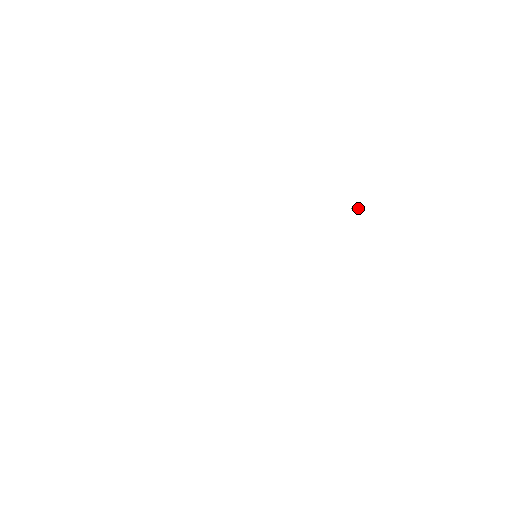
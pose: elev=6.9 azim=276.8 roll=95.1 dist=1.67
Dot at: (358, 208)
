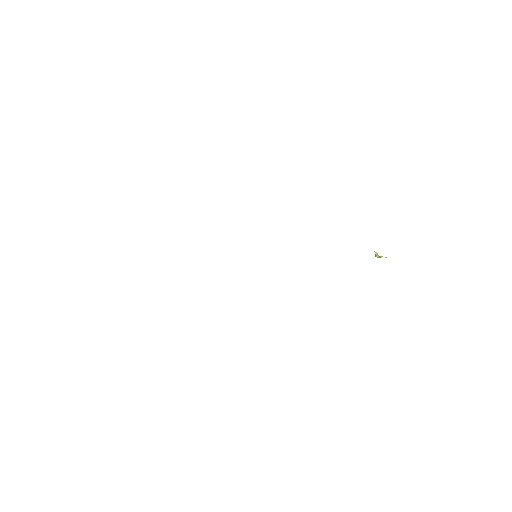
Dot at: occluded
